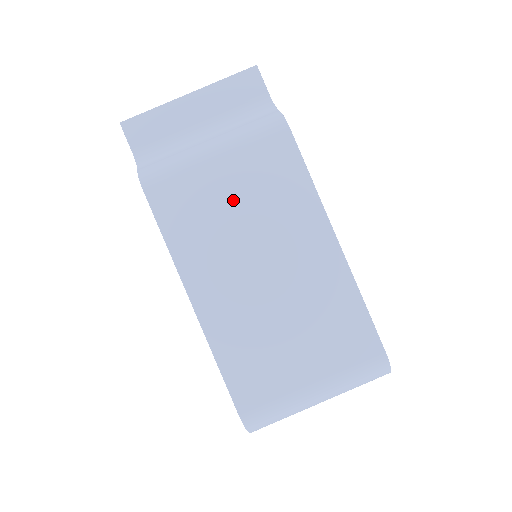
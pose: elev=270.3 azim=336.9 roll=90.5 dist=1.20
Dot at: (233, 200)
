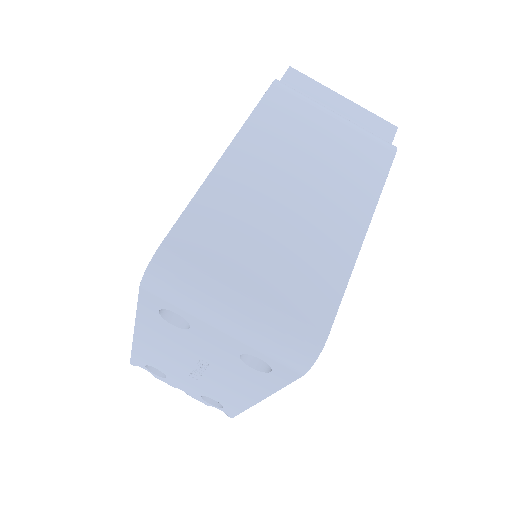
Dot at: (321, 142)
